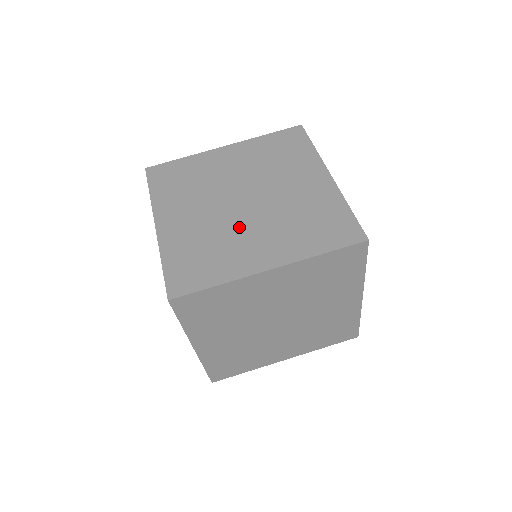
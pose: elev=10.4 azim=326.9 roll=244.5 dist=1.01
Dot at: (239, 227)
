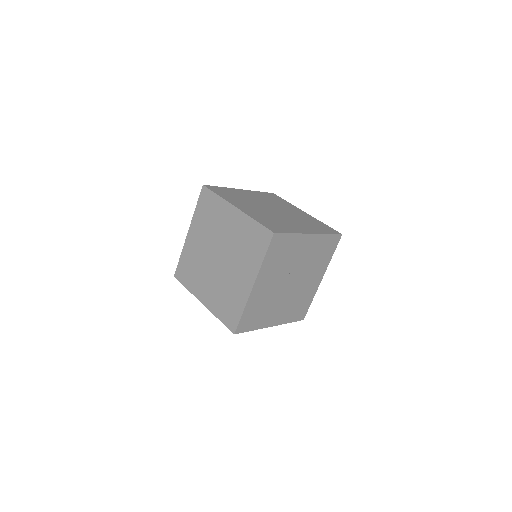
Dot at: (282, 218)
